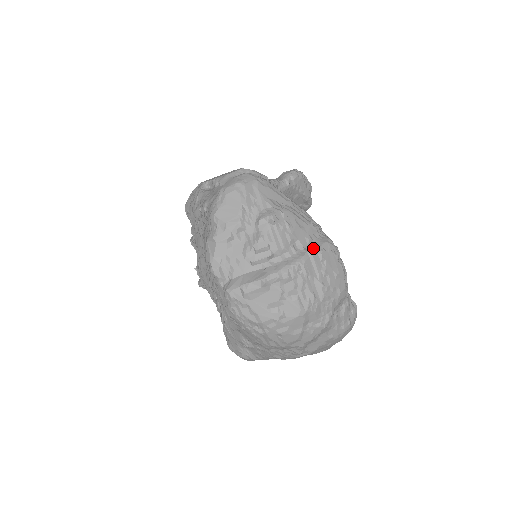
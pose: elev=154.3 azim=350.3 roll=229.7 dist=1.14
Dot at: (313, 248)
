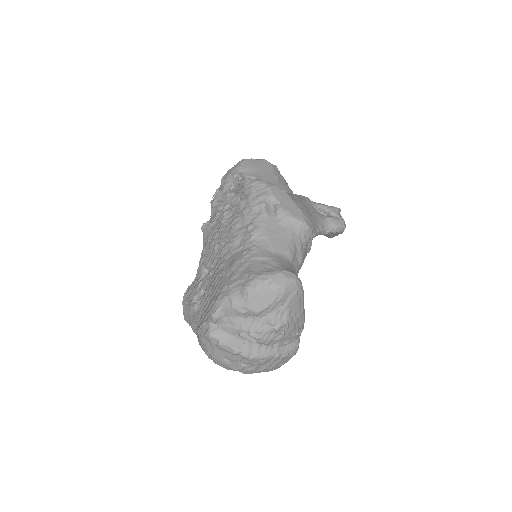
Dot at: (283, 351)
